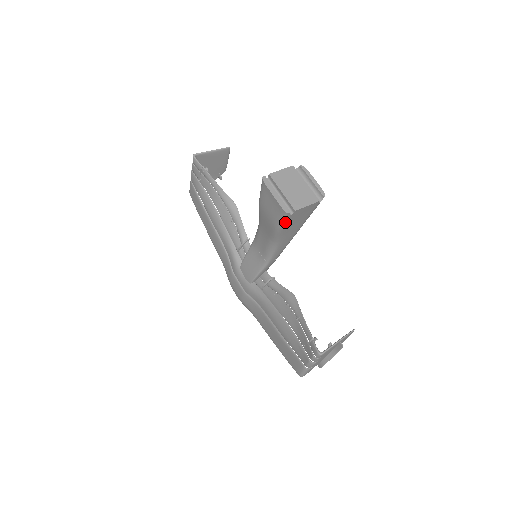
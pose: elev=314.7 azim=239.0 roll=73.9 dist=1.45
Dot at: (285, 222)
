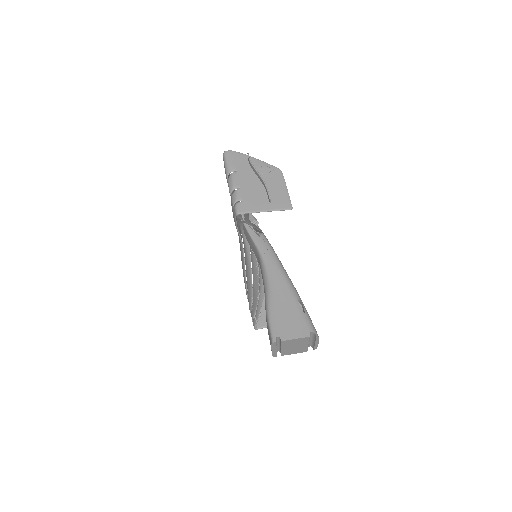
Dot at: occluded
